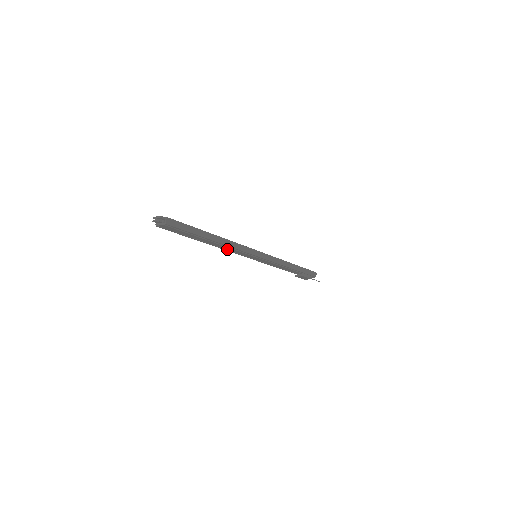
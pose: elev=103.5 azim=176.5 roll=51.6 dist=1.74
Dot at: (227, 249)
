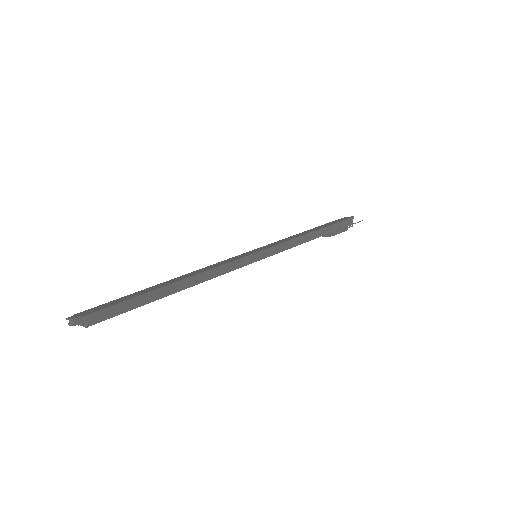
Dot at: occluded
